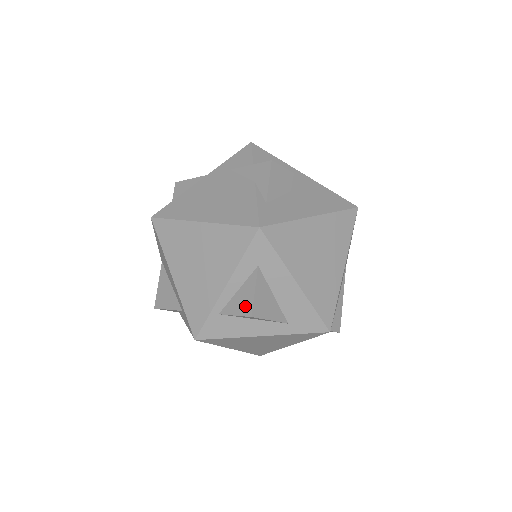
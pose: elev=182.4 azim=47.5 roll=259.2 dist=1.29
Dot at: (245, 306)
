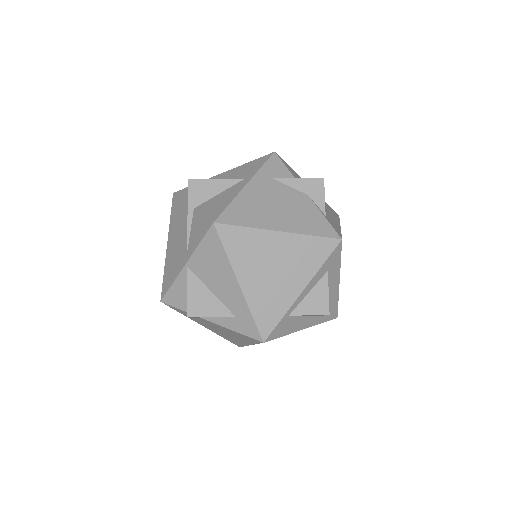
Dot at: (320, 306)
